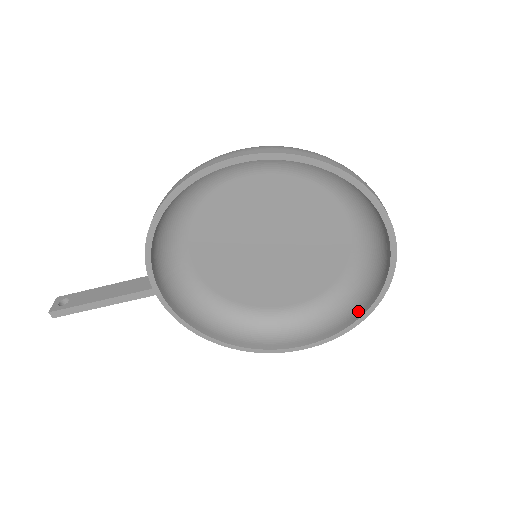
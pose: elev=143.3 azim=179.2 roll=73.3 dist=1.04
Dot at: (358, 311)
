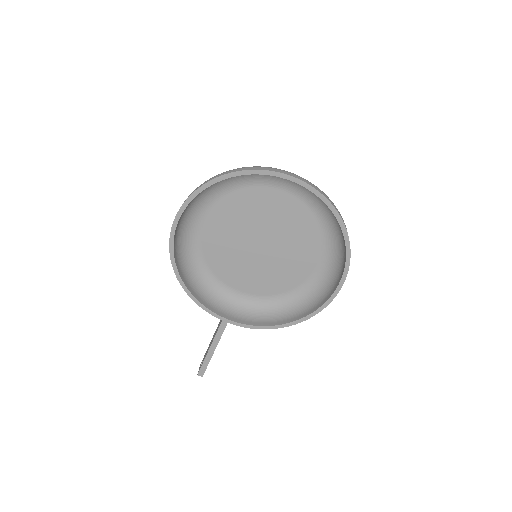
Dot at: (342, 233)
